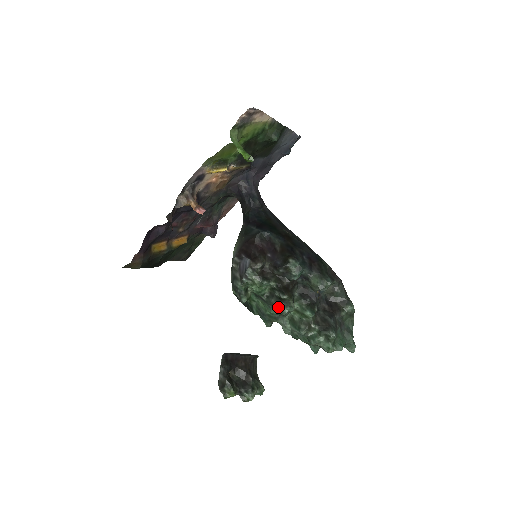
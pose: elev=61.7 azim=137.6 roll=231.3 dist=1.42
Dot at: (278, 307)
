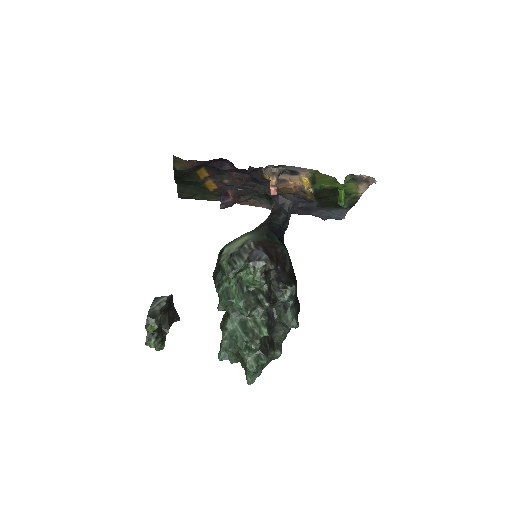
Dot at: (252, 306)
